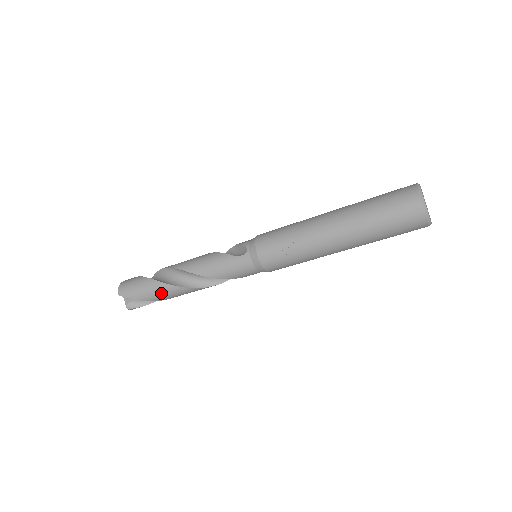
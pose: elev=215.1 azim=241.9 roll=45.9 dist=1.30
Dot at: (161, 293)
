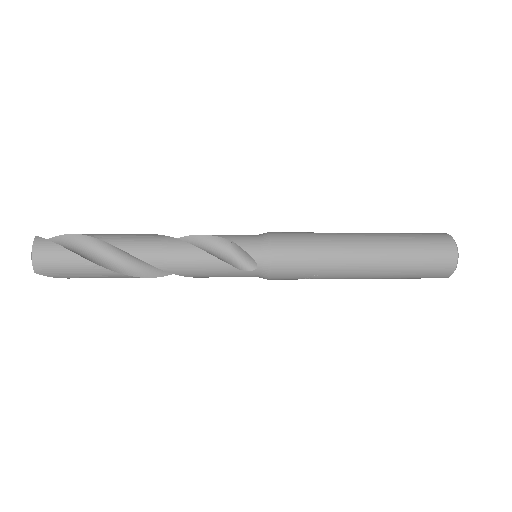
Dot at: occluded
